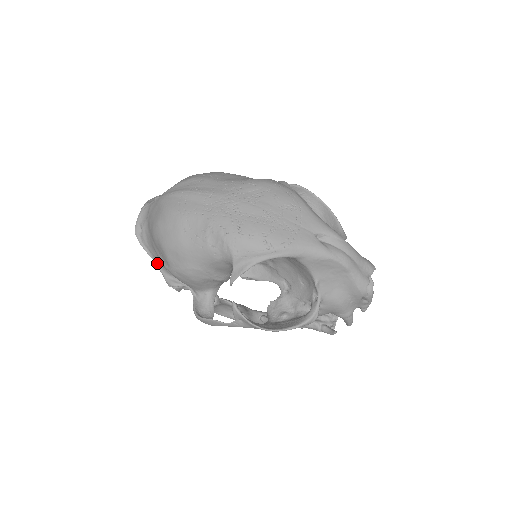
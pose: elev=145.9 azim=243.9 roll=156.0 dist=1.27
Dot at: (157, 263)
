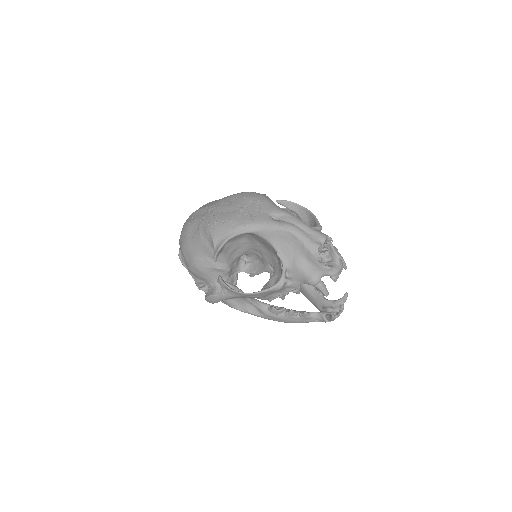
Dot at: (191, 273)
